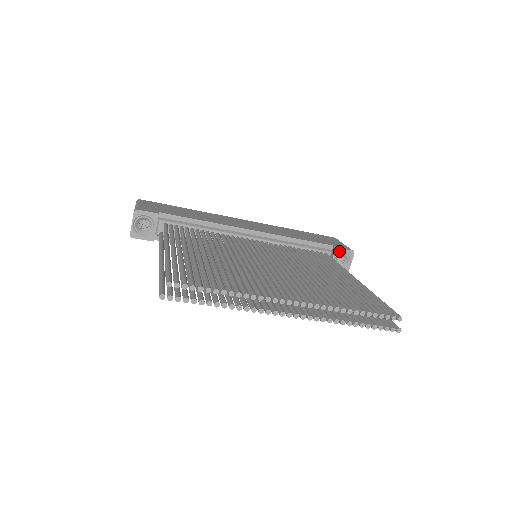
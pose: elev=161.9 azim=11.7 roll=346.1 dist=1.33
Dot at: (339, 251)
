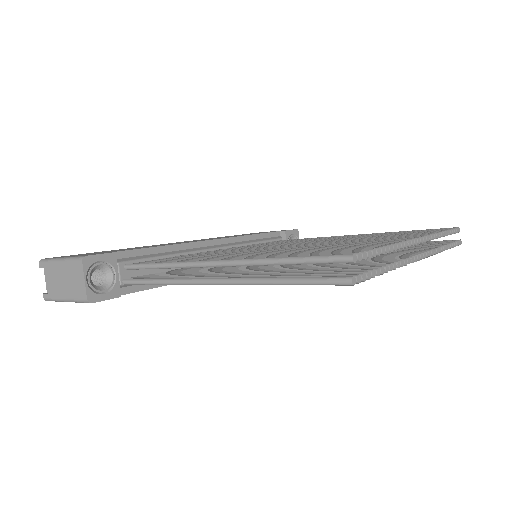
Dot at: (288, 234)
